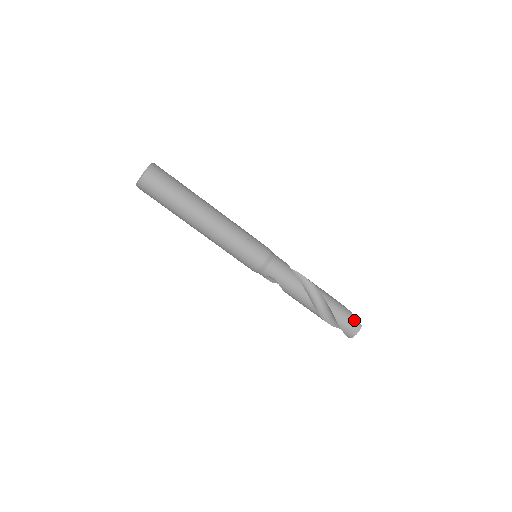
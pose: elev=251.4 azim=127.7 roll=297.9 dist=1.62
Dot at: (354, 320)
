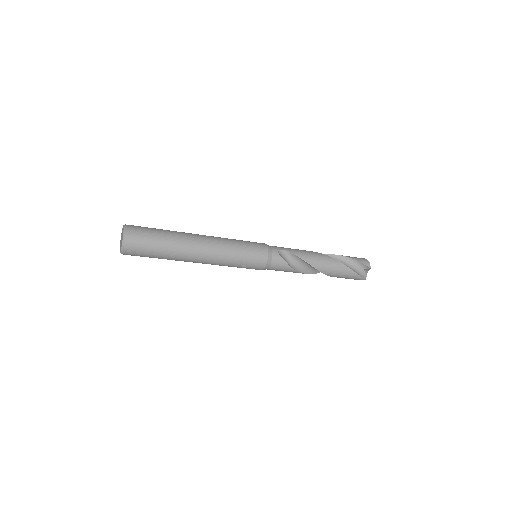
Dot at: (358, 278)
